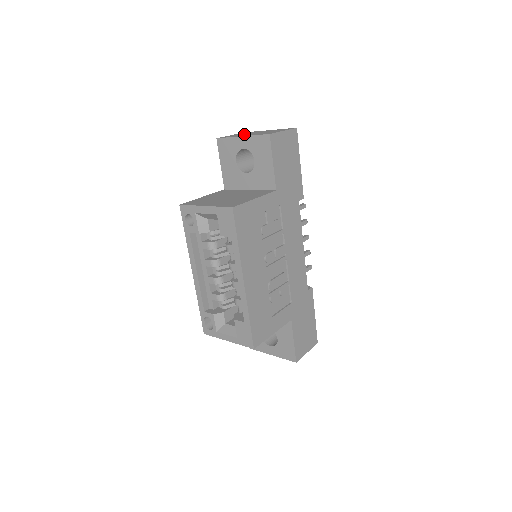
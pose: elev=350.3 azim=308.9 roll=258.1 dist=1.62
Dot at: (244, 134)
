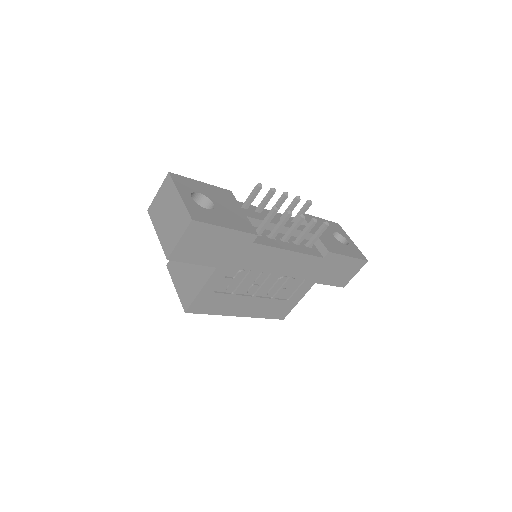
Dot at: (161, 211)
